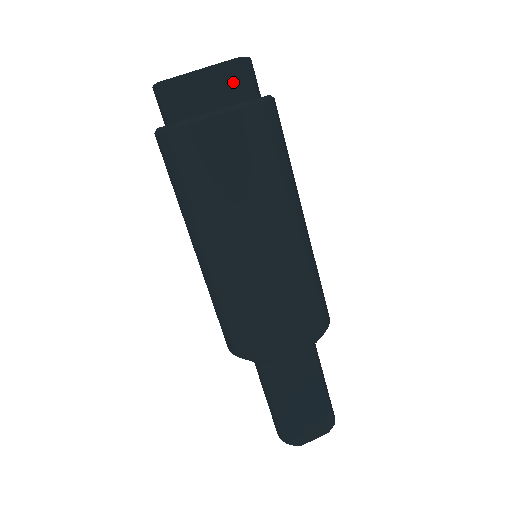
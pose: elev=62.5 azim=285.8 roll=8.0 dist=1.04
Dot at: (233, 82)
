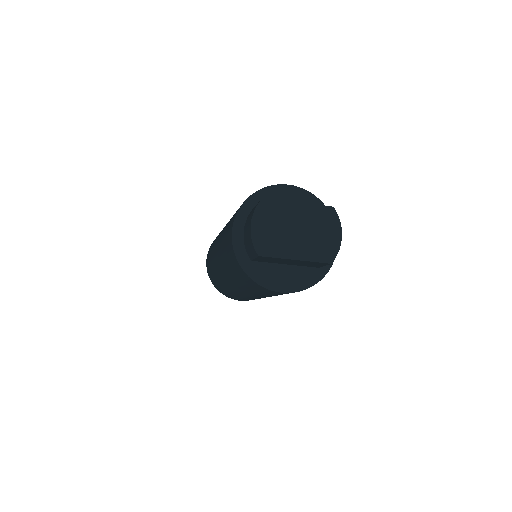
Dot at: (317, 265)
